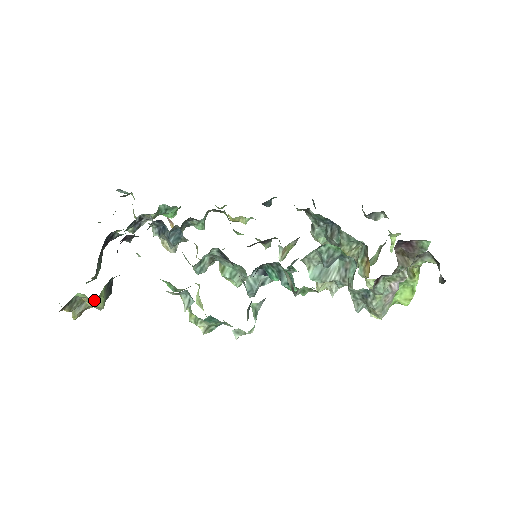
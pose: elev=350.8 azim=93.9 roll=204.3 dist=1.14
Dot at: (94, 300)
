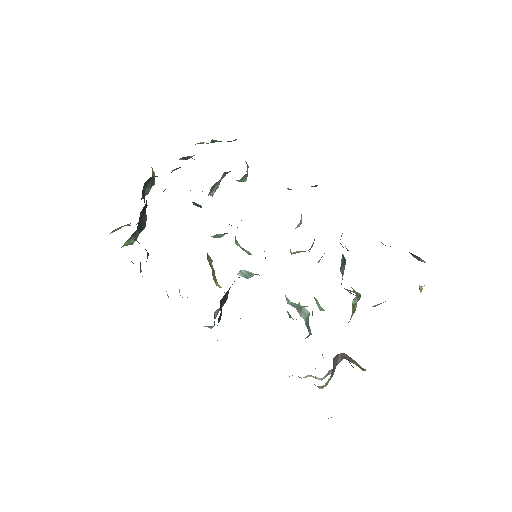
Dot at: occluded
